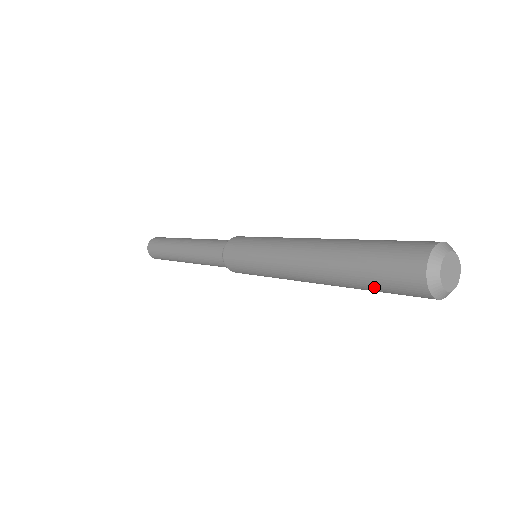
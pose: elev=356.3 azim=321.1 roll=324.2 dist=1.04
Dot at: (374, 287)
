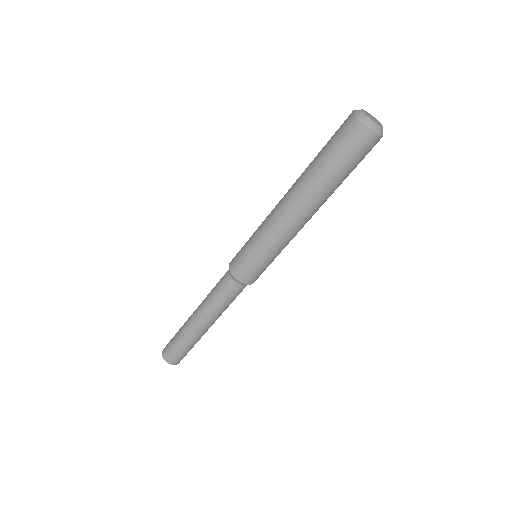
Dot at: (338, 164)
